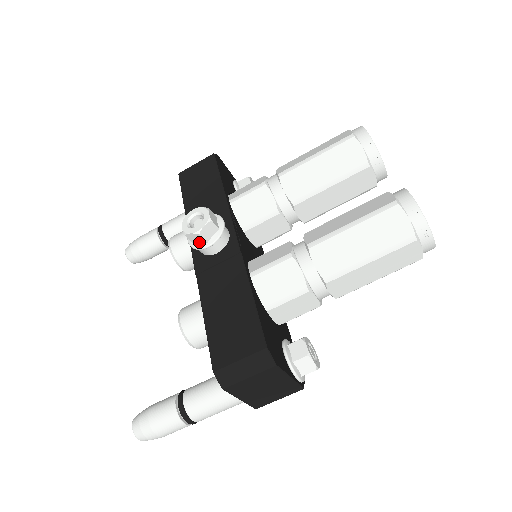
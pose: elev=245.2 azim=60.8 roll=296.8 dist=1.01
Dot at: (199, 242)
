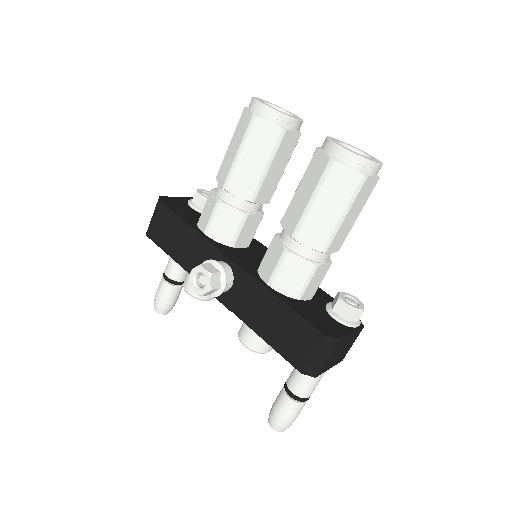
Dot at: (215, 291)
